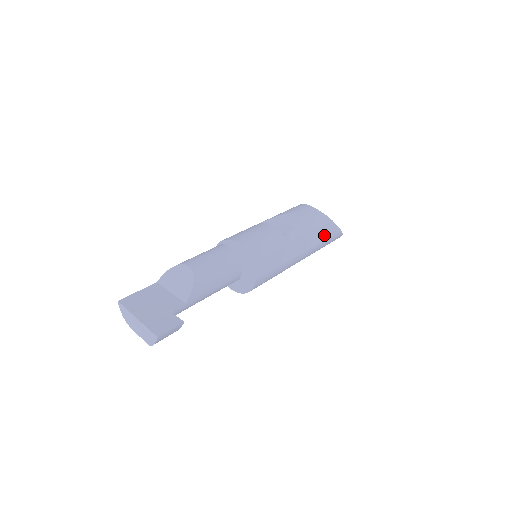
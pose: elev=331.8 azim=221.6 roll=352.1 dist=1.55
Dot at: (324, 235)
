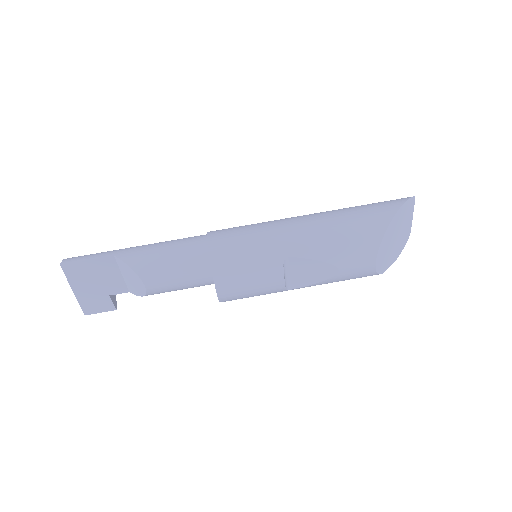
Dot at: occluded
